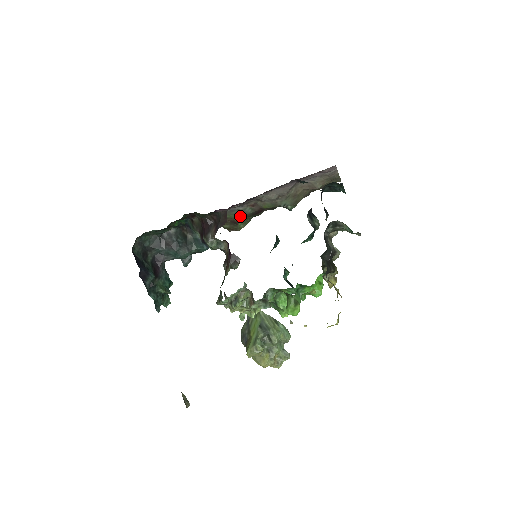
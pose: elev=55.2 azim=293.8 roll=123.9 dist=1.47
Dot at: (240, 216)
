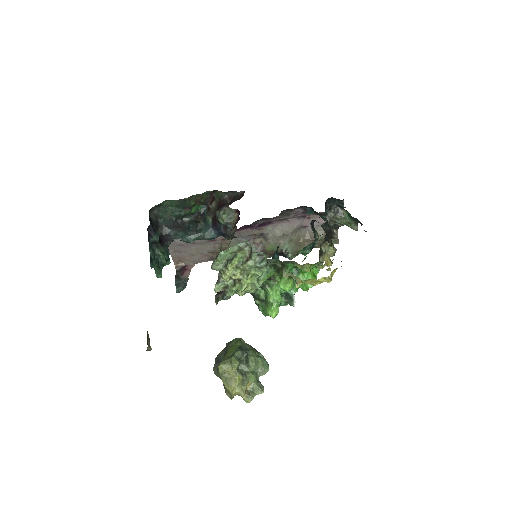
Dot at: occluded
